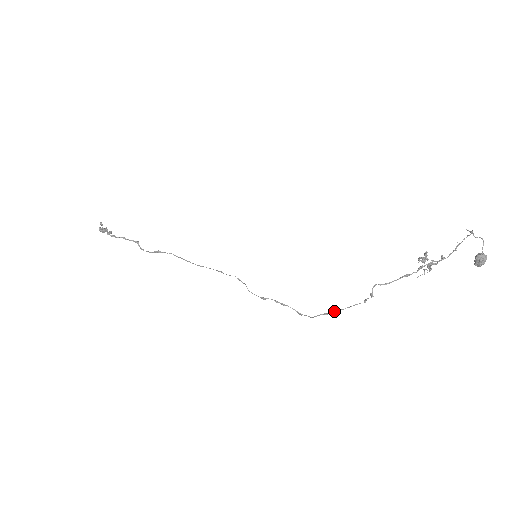
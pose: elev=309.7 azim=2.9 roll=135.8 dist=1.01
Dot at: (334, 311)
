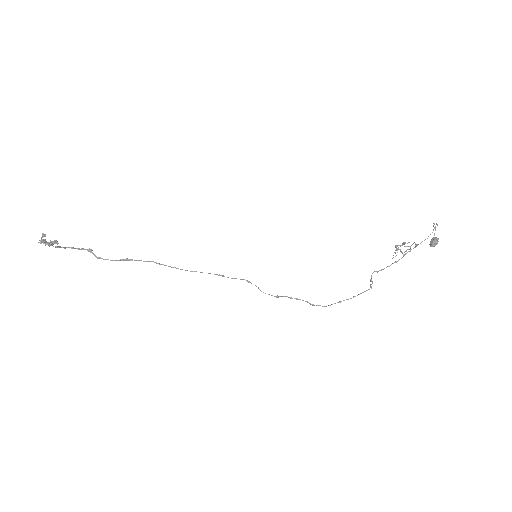
Dot at: (347, 299)
